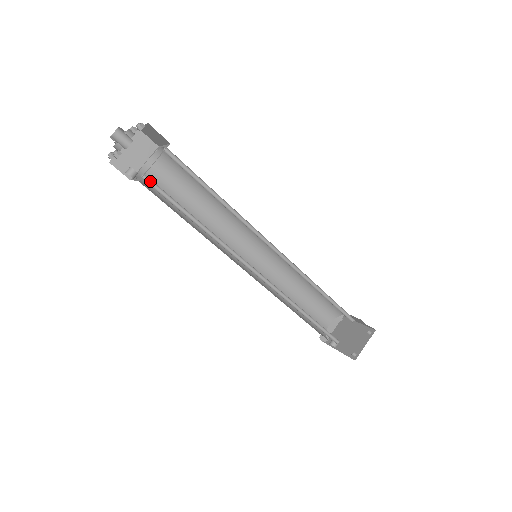
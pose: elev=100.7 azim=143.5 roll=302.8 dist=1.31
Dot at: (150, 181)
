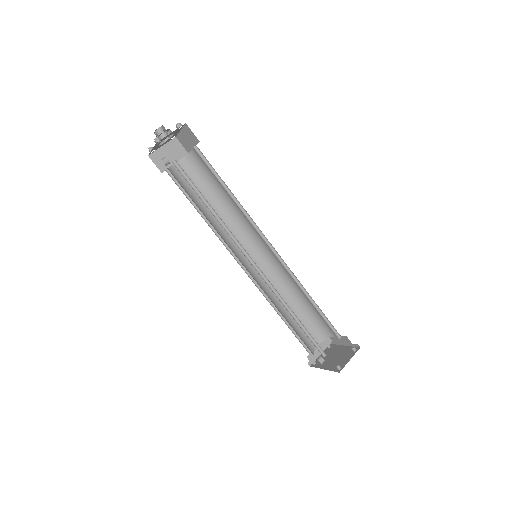
Dot at: (179, 167)
